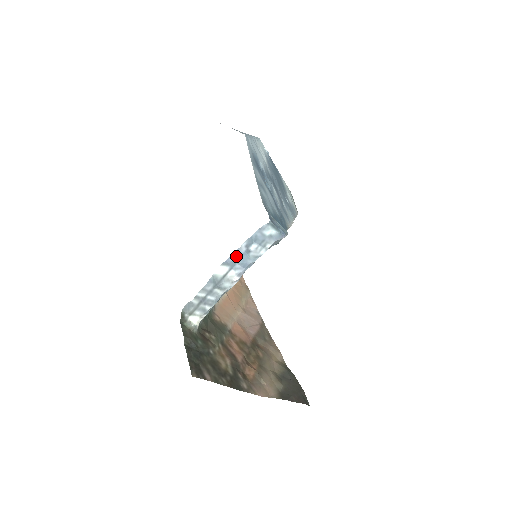
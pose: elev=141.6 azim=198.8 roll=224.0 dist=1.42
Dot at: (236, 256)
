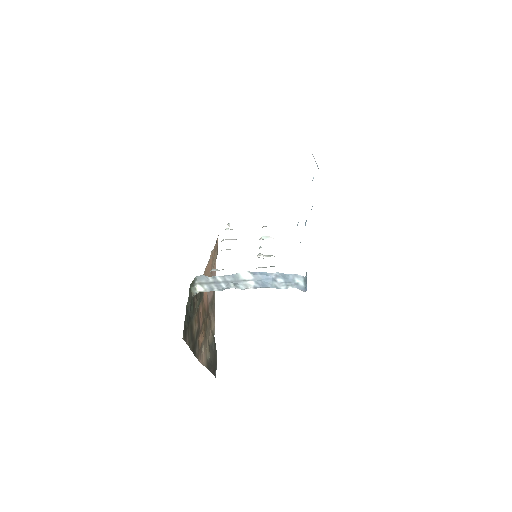
Dot at: (264, 275)
